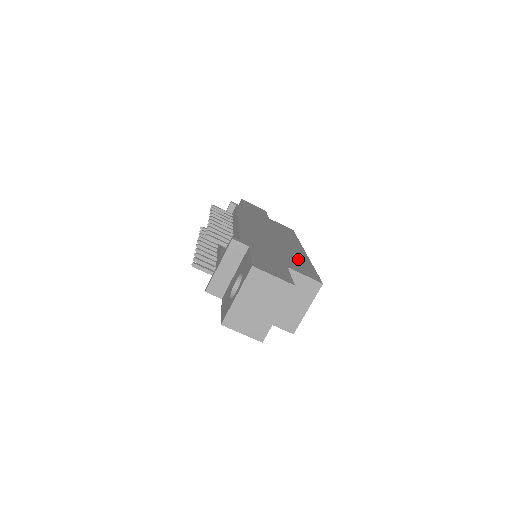
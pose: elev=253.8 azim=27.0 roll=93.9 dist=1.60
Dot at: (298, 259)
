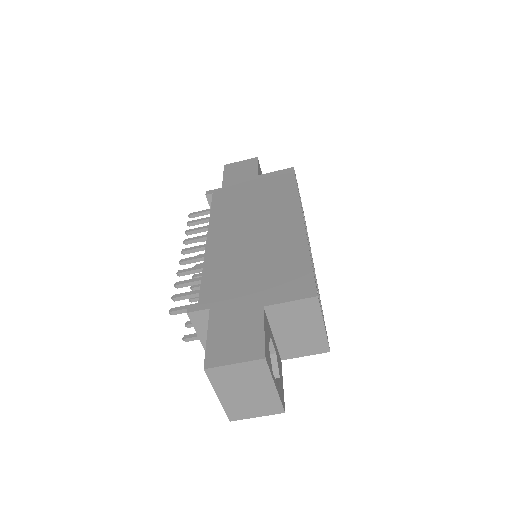
Dot at: (286, 258)
